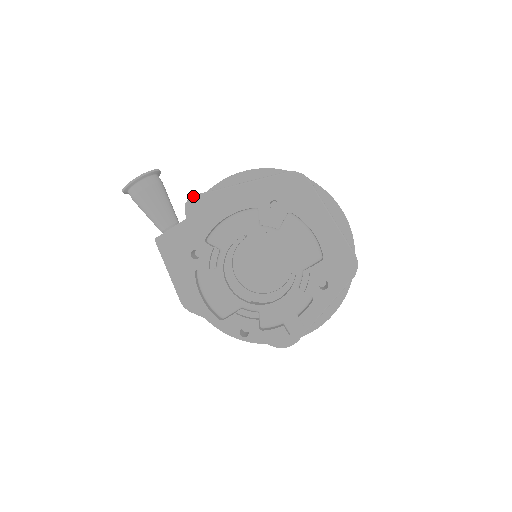
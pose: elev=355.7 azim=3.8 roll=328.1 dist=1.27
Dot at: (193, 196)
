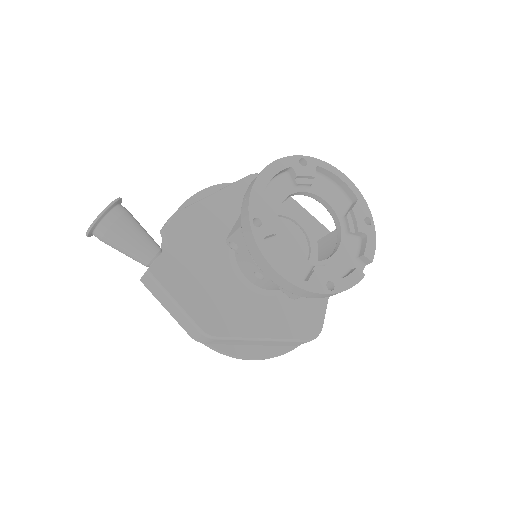
Dot at: (173, 214)
